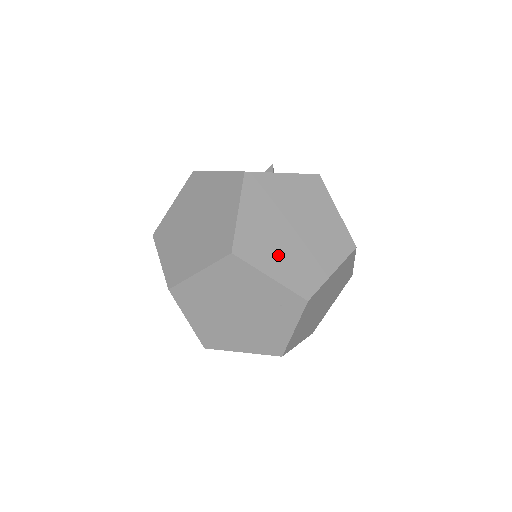
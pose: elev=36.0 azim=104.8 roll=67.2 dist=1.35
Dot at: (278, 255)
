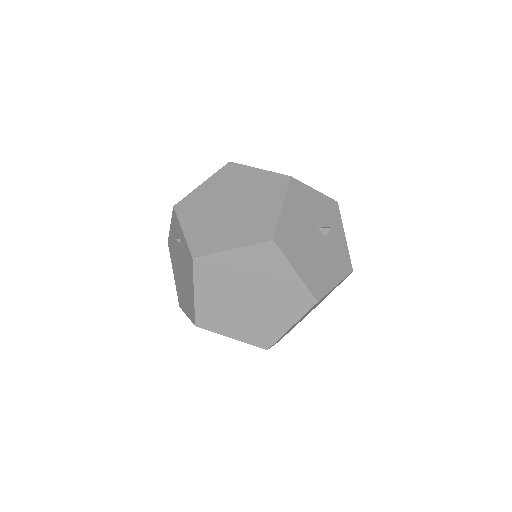
Dot at: occluded
